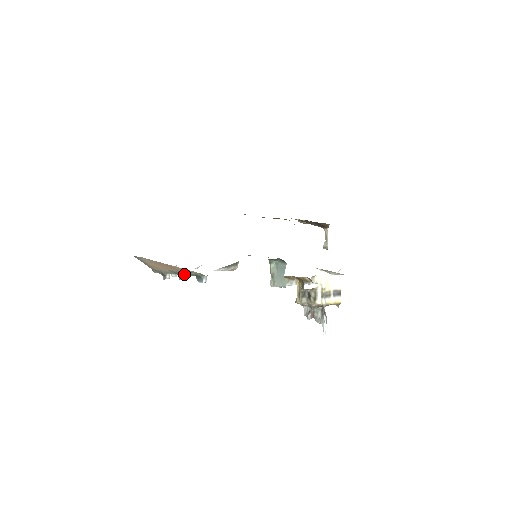
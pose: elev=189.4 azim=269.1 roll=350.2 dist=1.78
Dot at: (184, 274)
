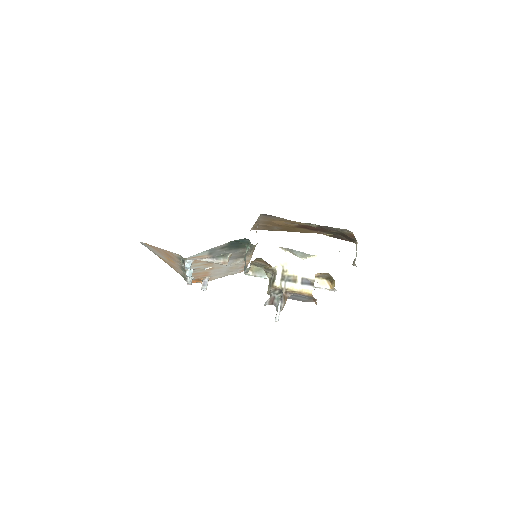
Dot at: occluded
